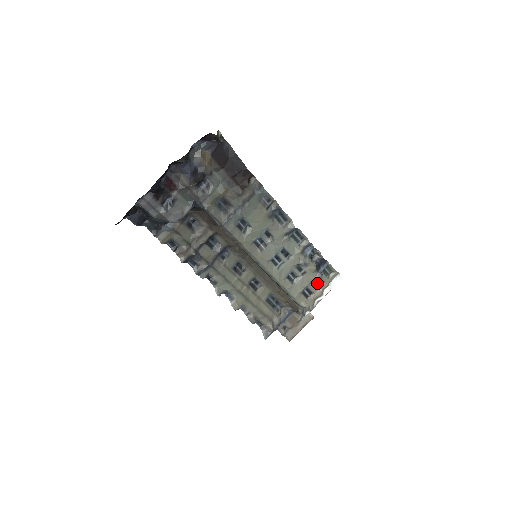
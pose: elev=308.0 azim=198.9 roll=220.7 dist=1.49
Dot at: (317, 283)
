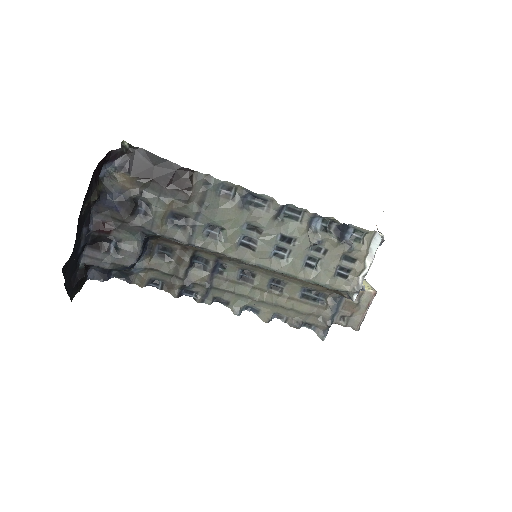
Dot at: (351, 256)
